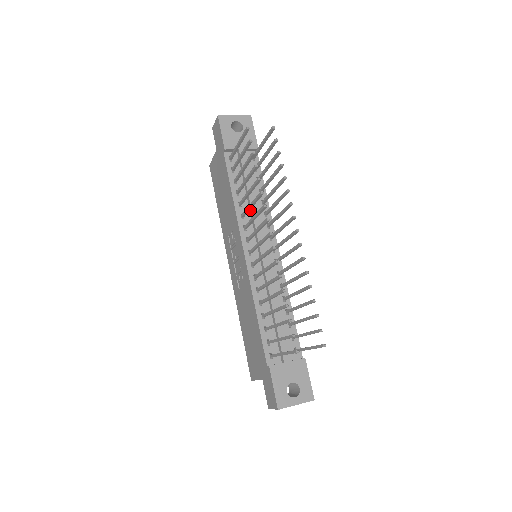
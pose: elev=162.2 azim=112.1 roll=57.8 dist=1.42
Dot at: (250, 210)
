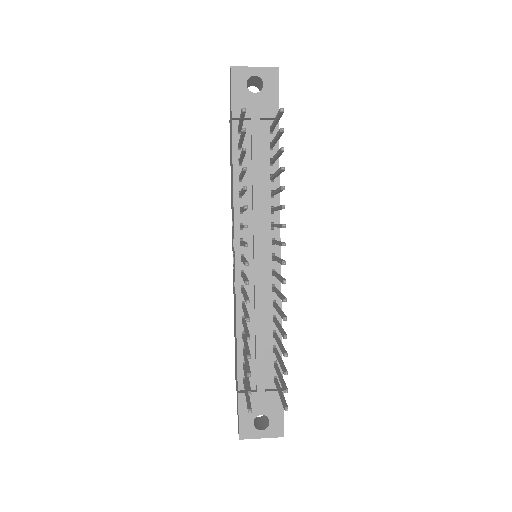
Dot at: (252, 204)
